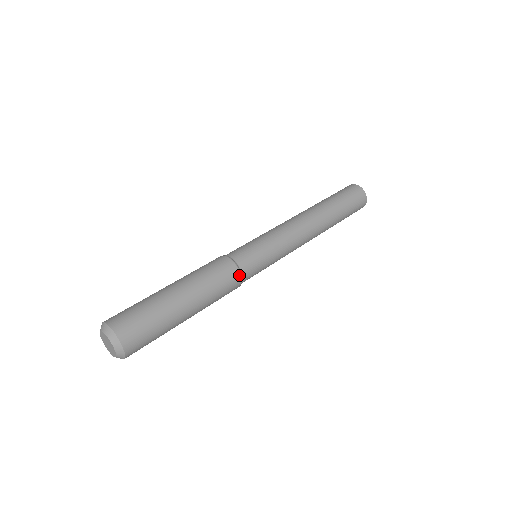
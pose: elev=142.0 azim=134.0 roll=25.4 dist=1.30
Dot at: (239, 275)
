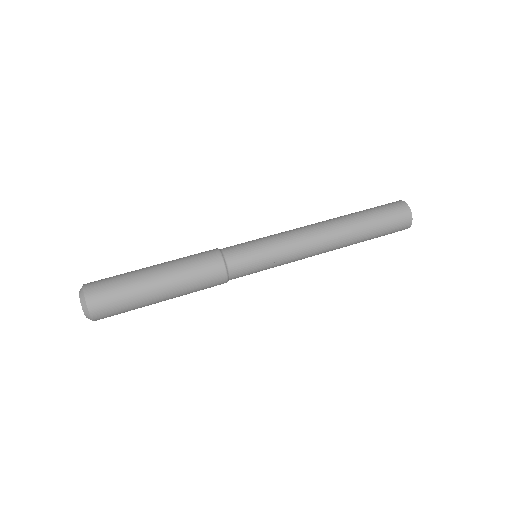
Dot at: (224, 272)
